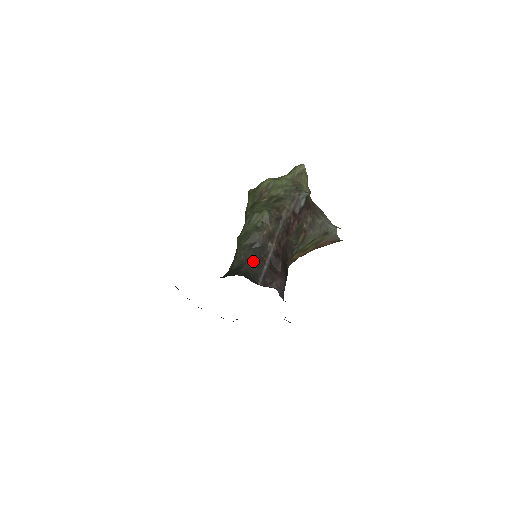
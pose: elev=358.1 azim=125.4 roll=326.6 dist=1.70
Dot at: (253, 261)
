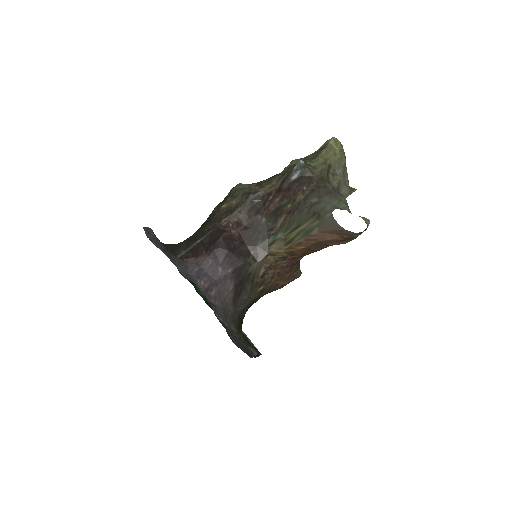
Dot at: (193, 234)
